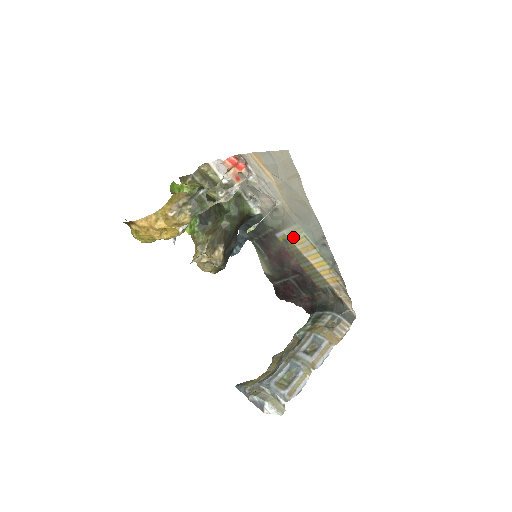
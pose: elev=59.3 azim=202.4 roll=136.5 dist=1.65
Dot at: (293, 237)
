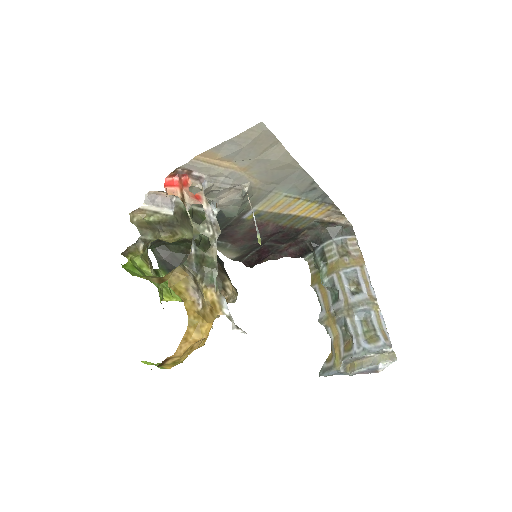
Dot at: (268, 206)
